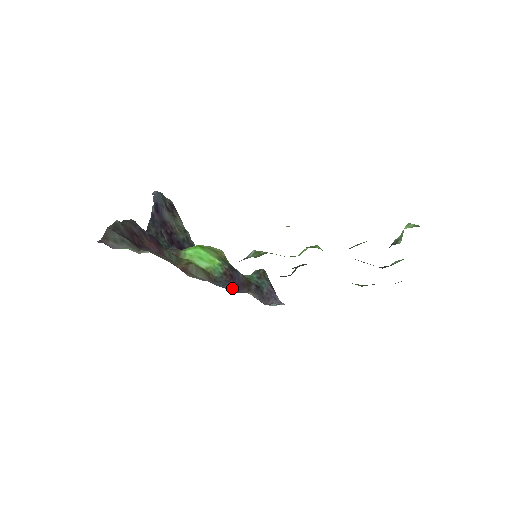
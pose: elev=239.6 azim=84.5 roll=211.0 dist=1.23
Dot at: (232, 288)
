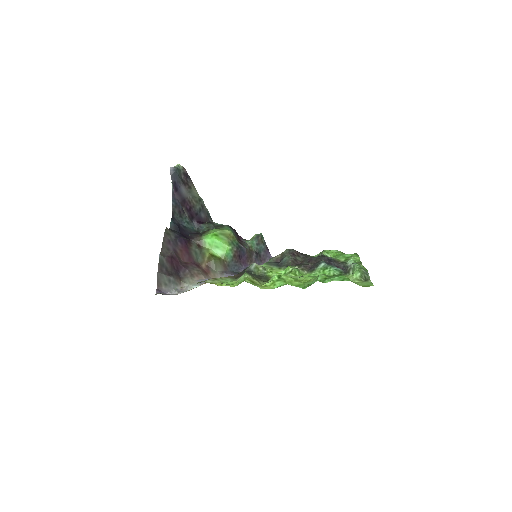
Dot at: (240, 267)
